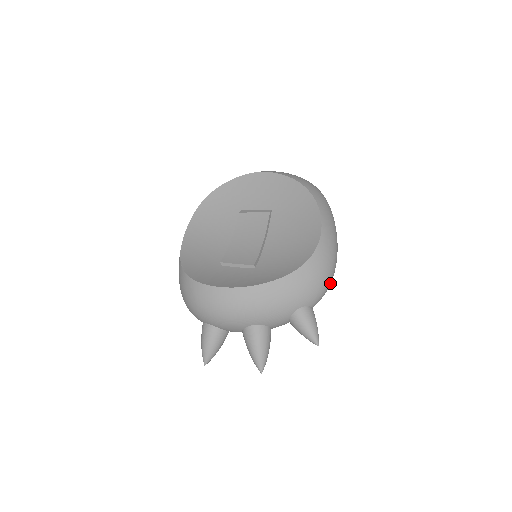
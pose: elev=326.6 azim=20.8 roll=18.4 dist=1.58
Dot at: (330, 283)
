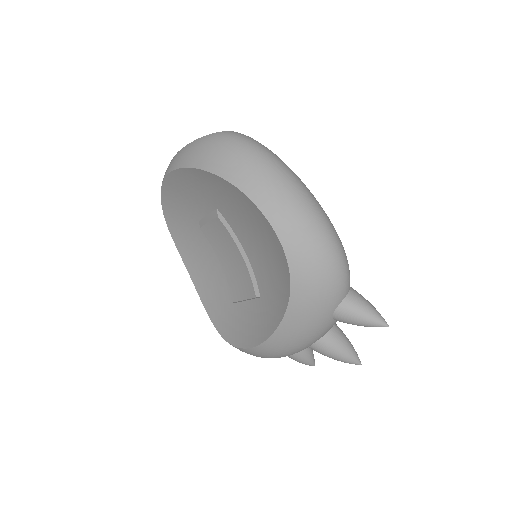
Dot at: (341, 258)
